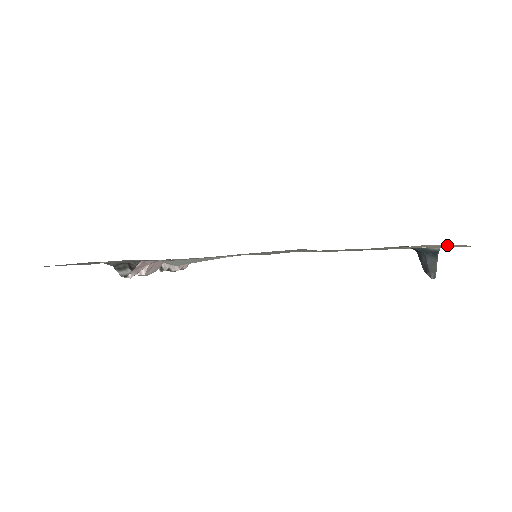
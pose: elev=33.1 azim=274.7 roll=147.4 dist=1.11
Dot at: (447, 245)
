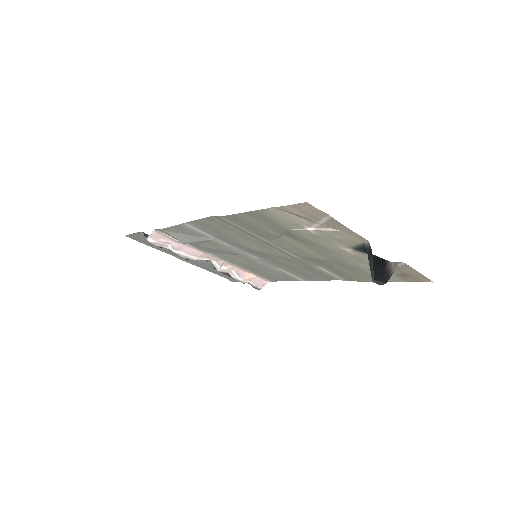
Dot at: (324, 218)
